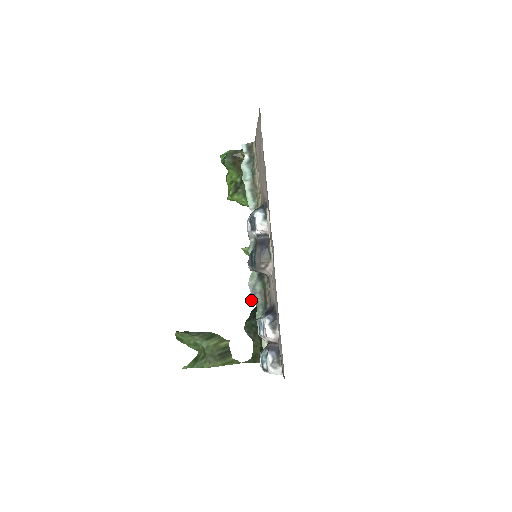
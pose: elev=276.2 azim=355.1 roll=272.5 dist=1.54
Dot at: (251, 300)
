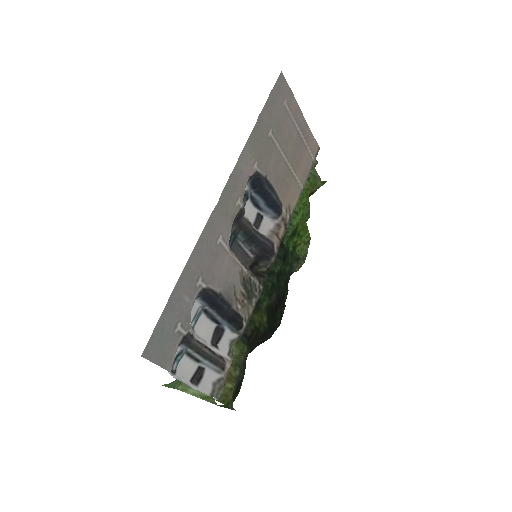
Dot at: occluded
